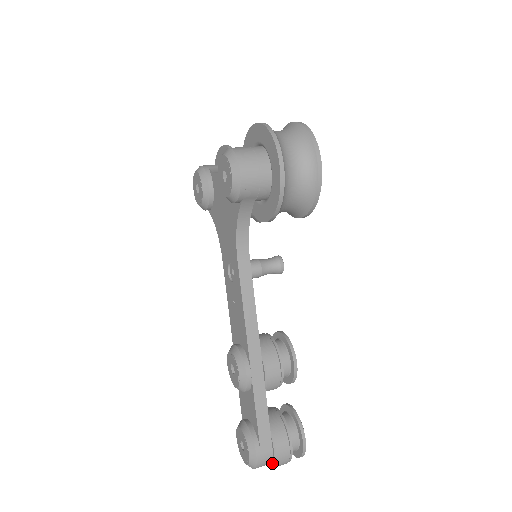
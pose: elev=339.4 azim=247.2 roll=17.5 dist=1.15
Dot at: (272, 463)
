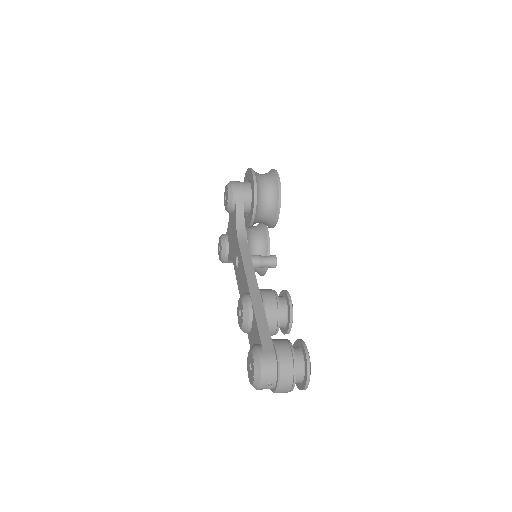
Dot at: (277, 368)
